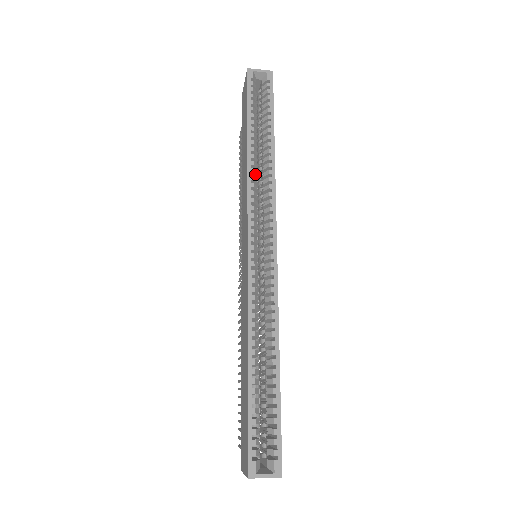
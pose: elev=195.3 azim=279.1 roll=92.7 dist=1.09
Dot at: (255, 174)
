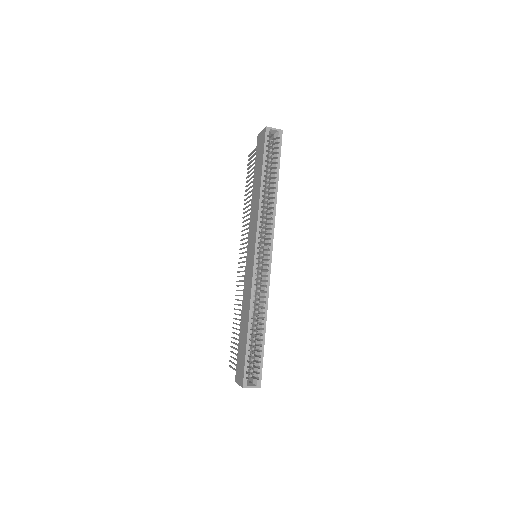
Dot at: (263, 206)
